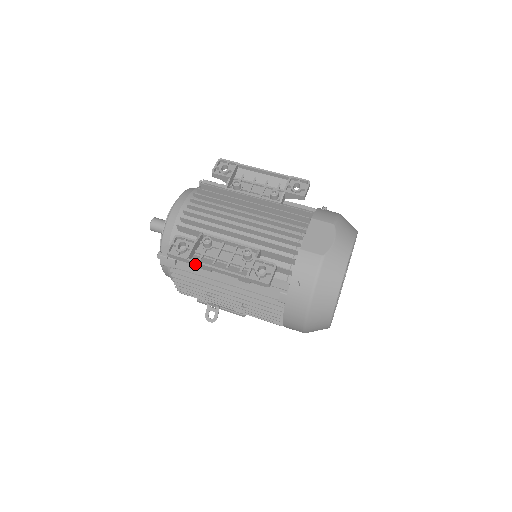
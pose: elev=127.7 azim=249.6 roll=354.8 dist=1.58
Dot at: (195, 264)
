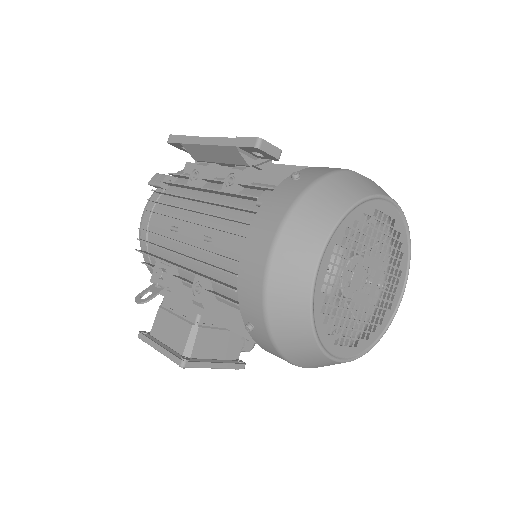
Dot at: (189, 141)
